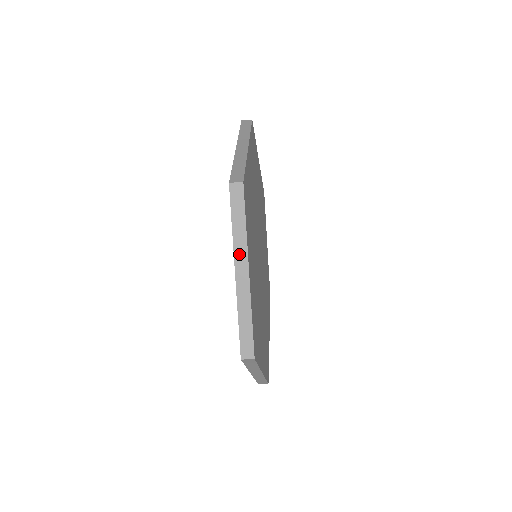
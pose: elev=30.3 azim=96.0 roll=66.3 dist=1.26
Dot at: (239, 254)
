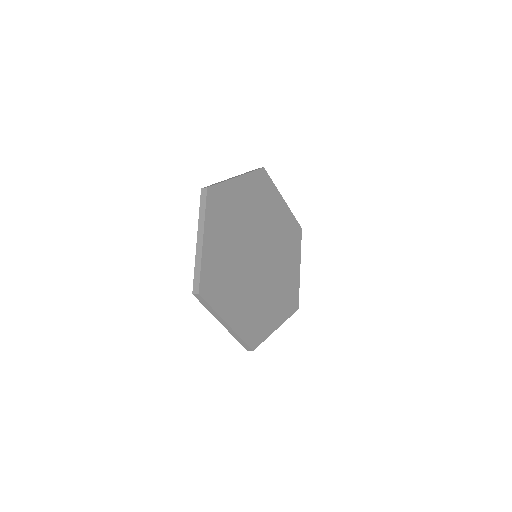
Dot at: (218, 318)
